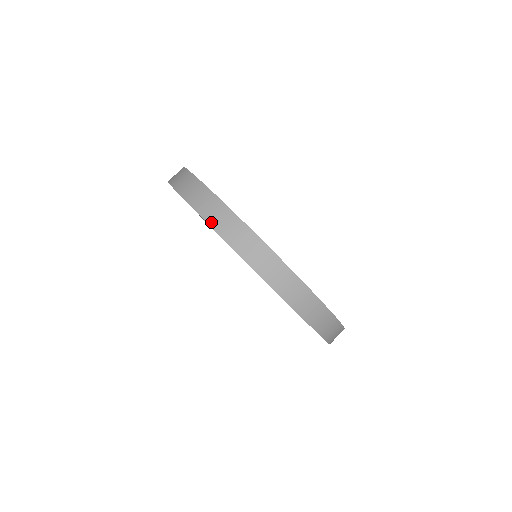
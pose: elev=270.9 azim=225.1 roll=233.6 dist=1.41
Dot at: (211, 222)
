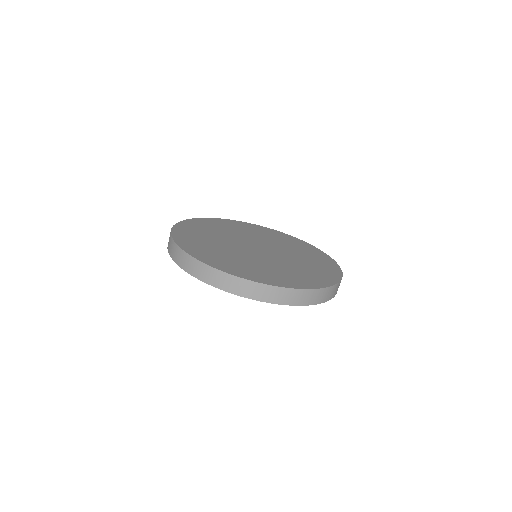
Dot at: (274, 302)
